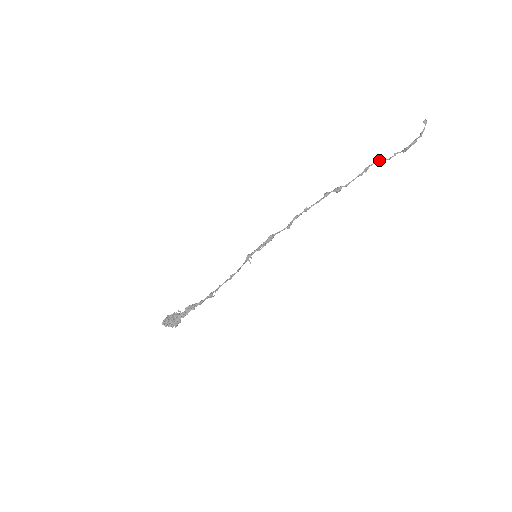
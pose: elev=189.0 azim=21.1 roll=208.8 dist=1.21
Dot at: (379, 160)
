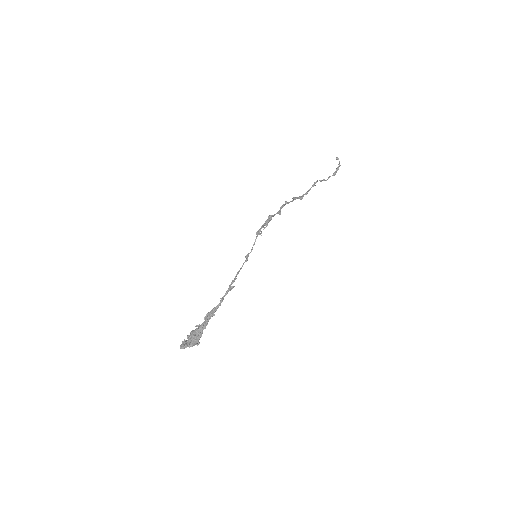
Dot at: (320, 180)
